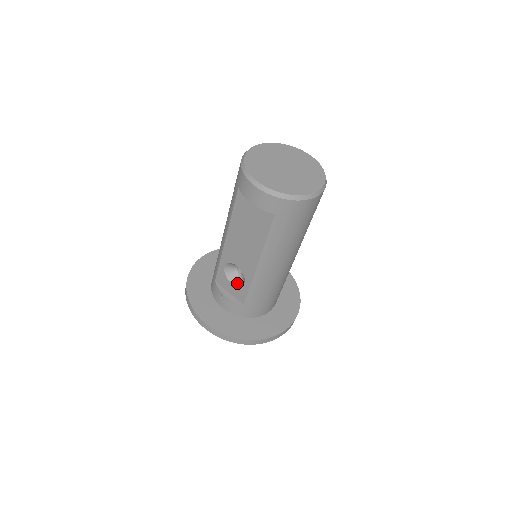
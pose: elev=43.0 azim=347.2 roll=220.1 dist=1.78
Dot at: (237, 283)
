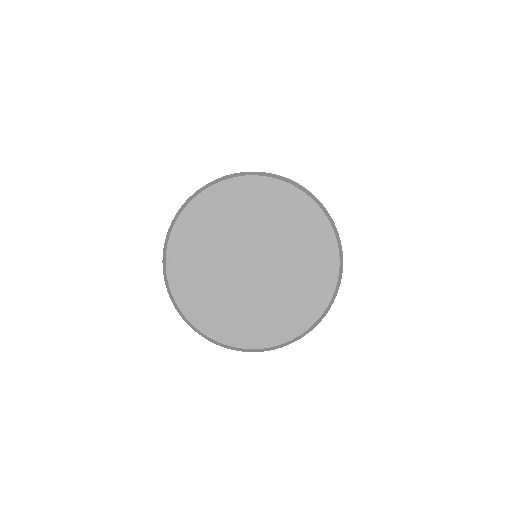
Dot at: occluded
